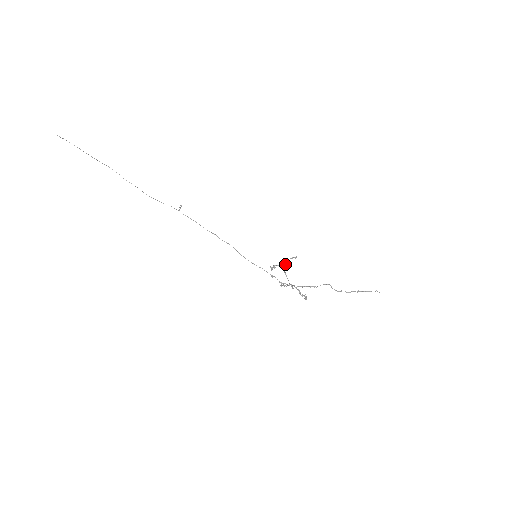
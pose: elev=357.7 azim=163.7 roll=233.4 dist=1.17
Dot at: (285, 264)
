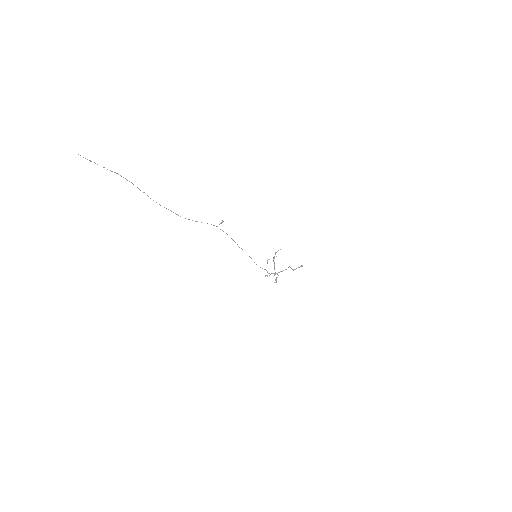
Dot at: occluded
